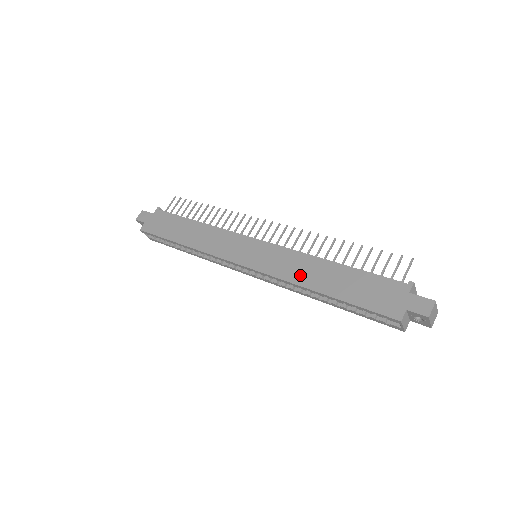
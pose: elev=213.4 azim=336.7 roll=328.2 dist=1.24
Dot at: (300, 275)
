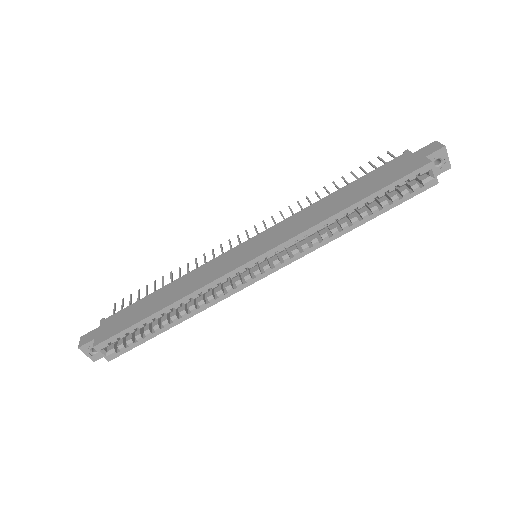
Dot at: (317, 217)
